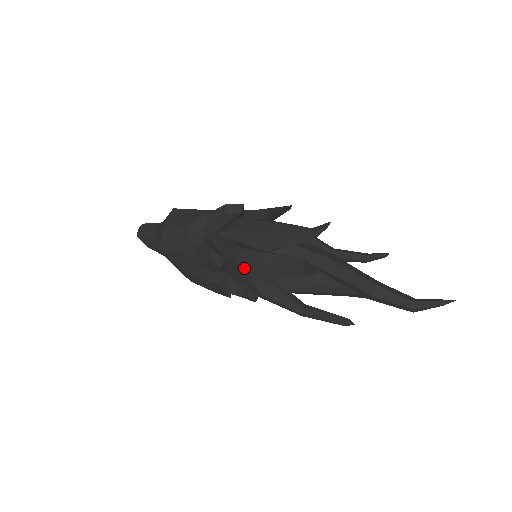
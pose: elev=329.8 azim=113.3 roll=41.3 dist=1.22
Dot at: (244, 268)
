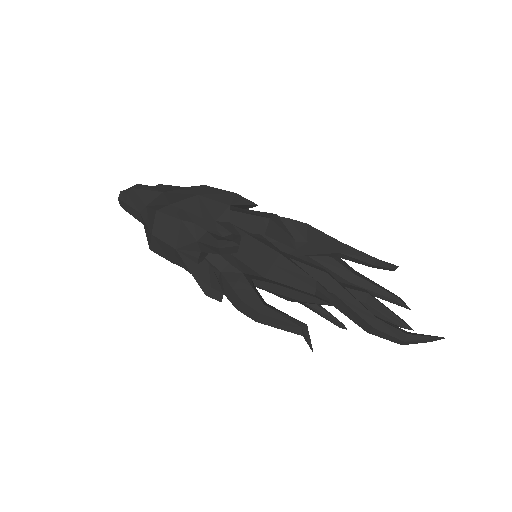
Dot at: occluded
